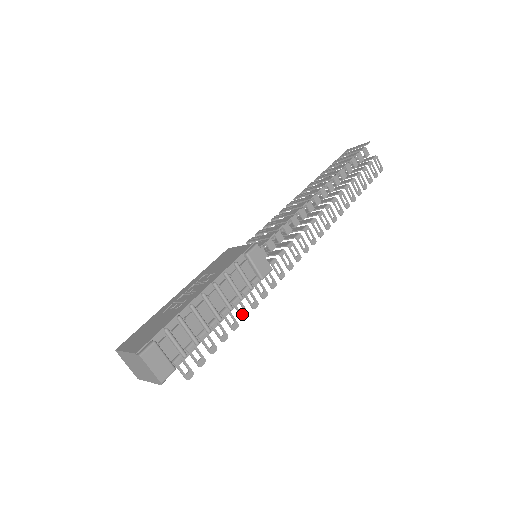
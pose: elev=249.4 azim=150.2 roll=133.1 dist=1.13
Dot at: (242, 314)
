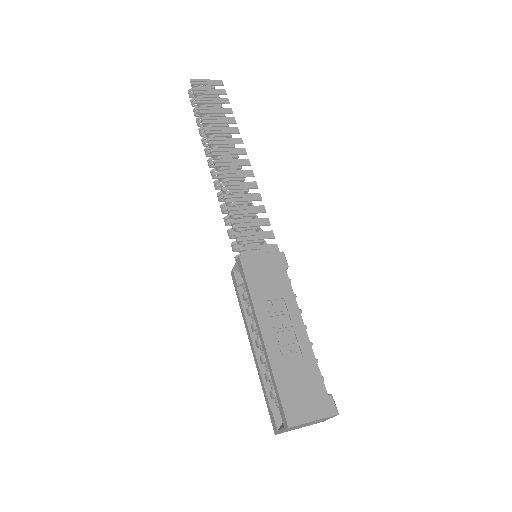
Dot at: occluded
